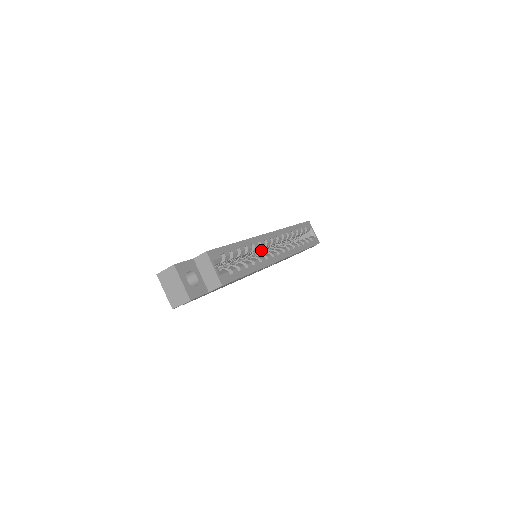
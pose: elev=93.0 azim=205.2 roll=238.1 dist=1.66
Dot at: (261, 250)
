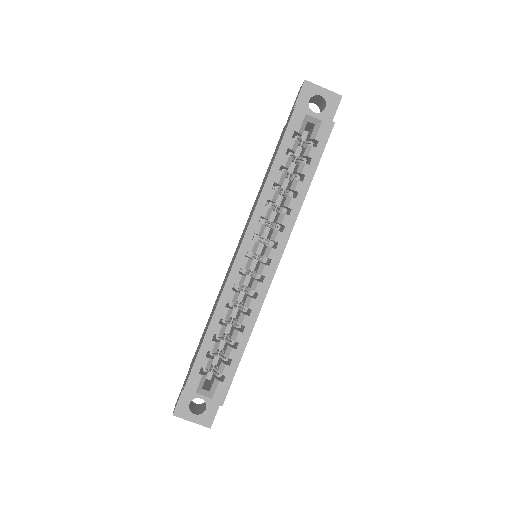
Dot at: occluded
